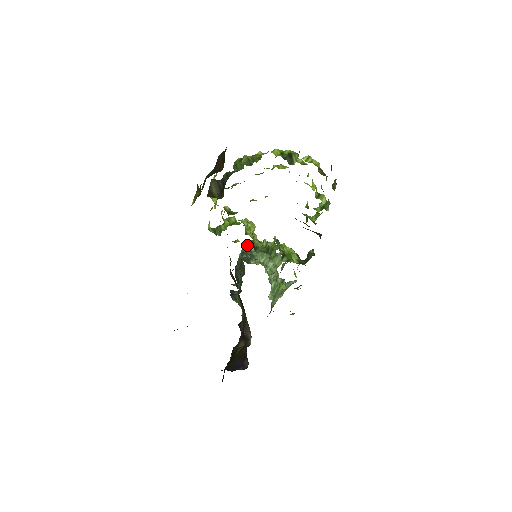
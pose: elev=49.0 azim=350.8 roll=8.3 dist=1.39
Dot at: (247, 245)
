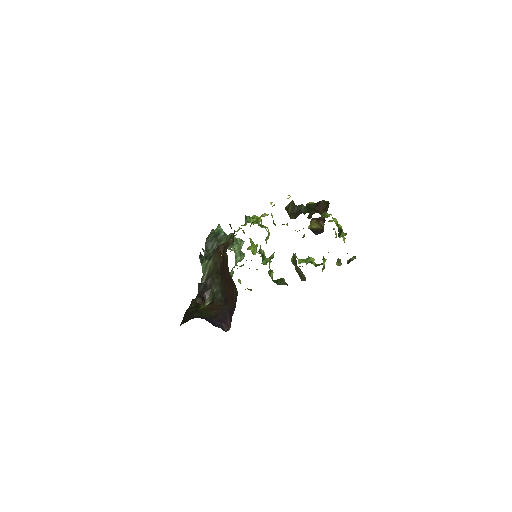
Dot at: occluded
